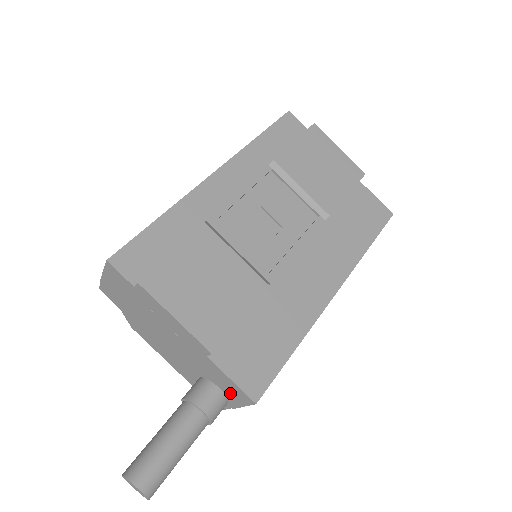
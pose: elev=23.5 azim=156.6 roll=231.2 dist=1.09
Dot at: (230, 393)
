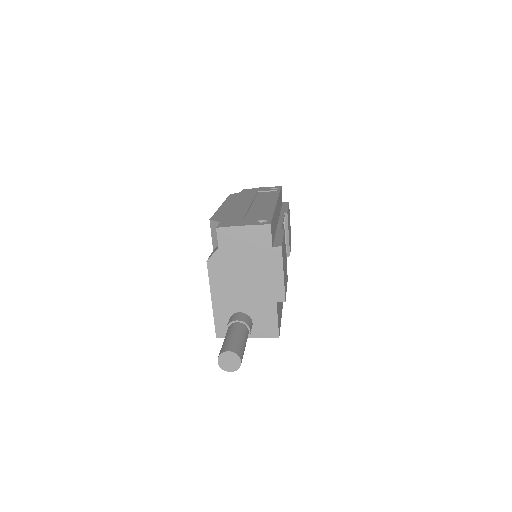
Dot at: (260, 328)
